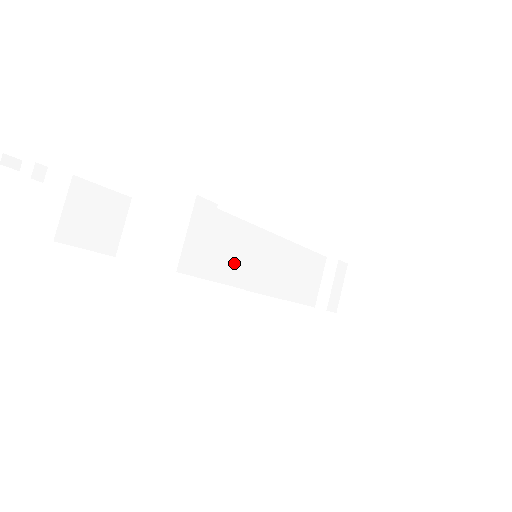
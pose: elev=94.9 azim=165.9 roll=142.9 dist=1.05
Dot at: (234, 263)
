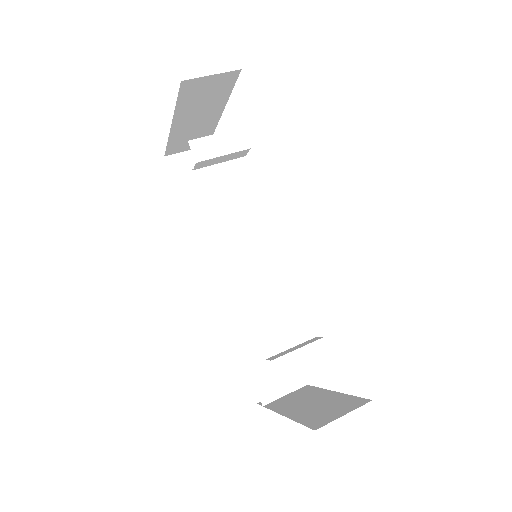
Dot at: (230, 209)
